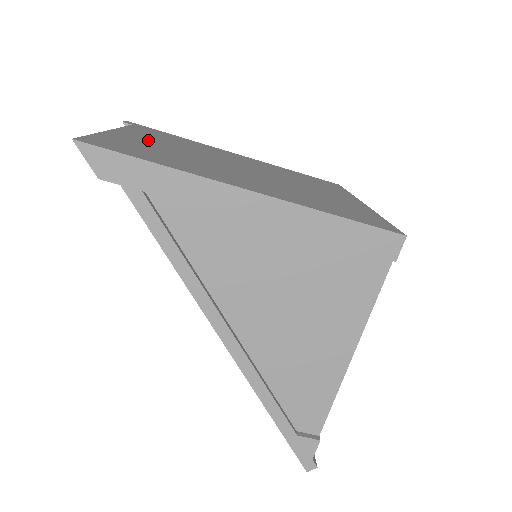
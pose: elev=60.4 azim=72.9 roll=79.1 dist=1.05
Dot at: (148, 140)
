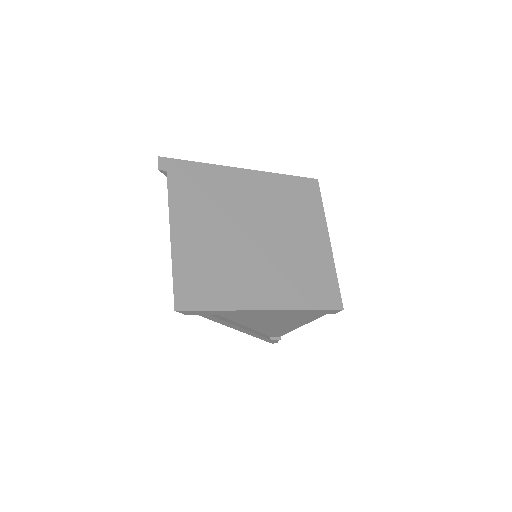
Dot at: (195, 233)
